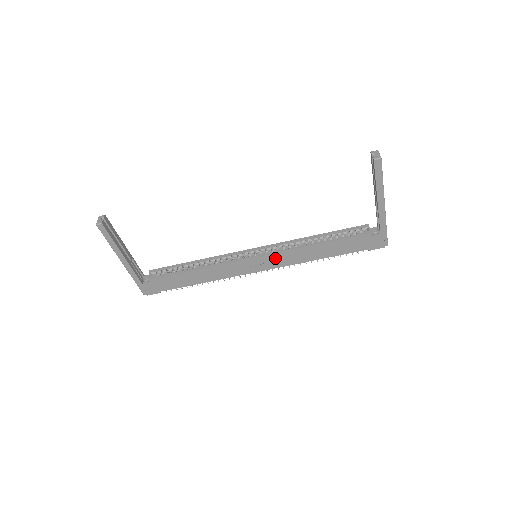
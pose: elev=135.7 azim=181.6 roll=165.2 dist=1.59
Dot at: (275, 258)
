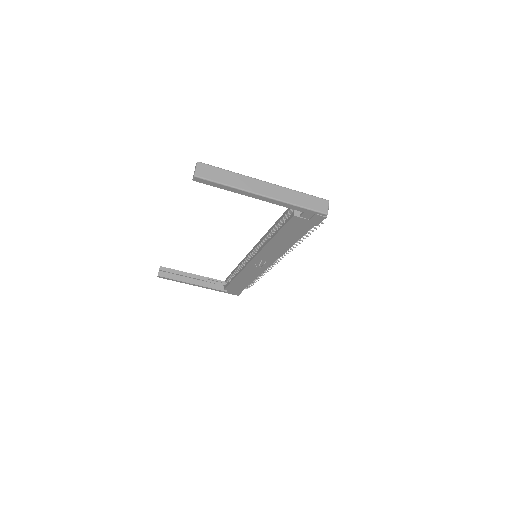
Dot at: (263, 257)
